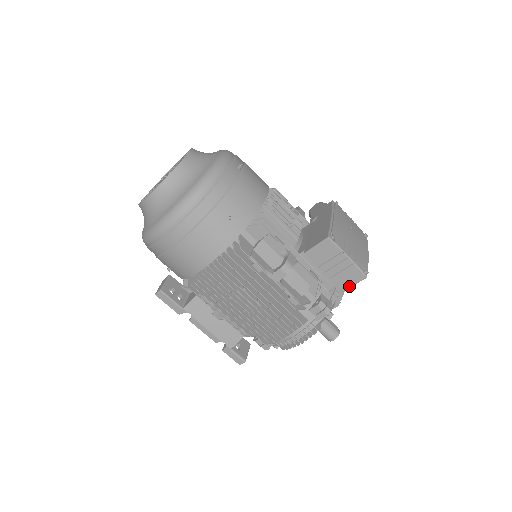
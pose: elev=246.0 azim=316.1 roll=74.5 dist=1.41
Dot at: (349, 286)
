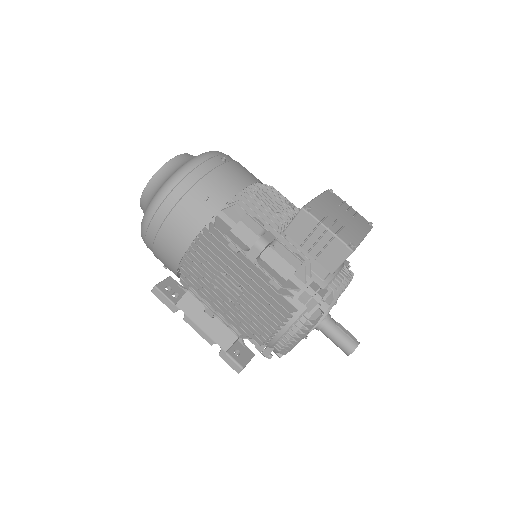
Dot at: (337, 266)
